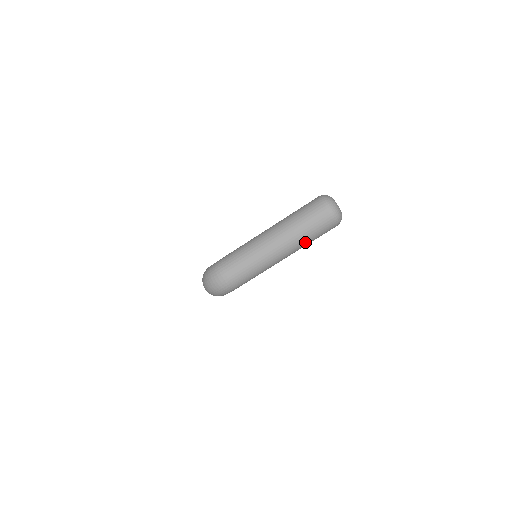
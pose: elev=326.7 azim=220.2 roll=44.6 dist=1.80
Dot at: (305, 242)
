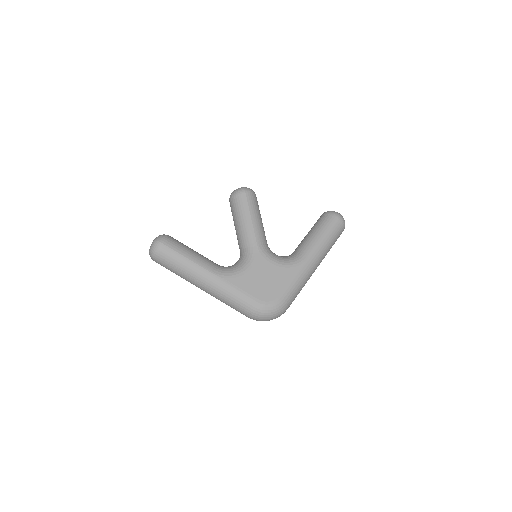
Dot at: occluded
